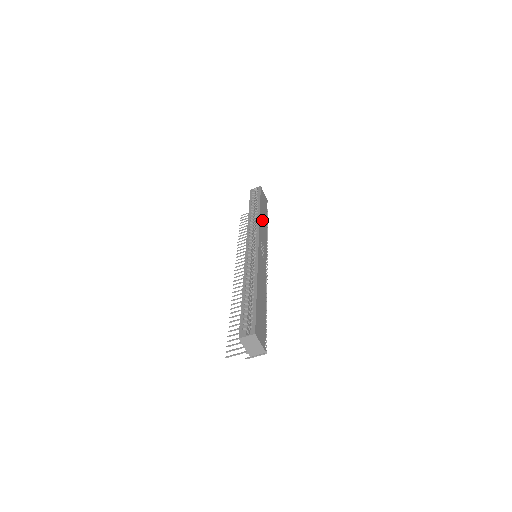
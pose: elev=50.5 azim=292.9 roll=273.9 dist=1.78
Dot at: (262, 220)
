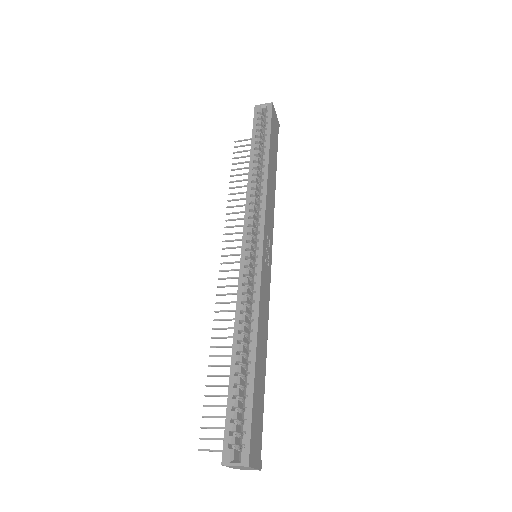
Dot at: (270, 180)
